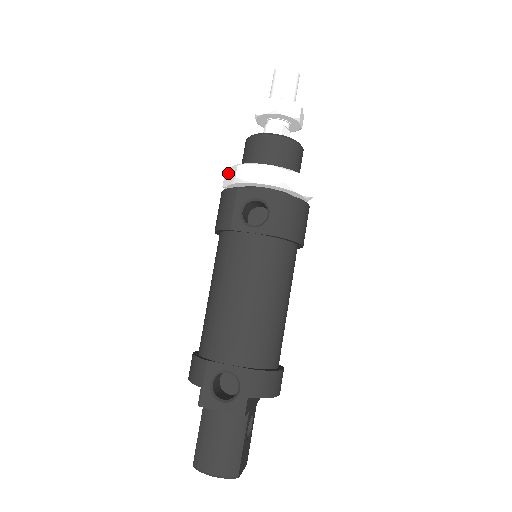
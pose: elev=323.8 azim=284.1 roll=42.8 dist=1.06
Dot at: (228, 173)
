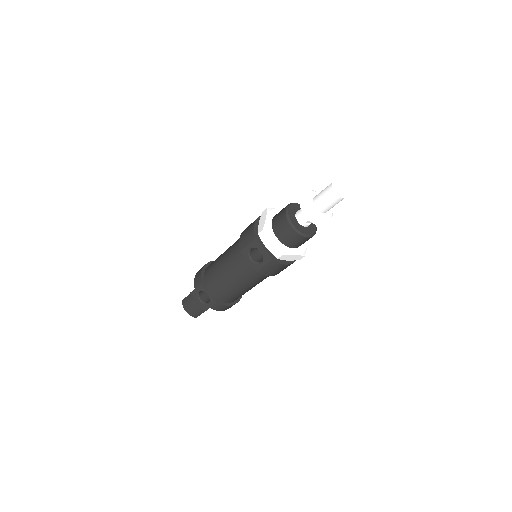
Dot at: (265, 216)
